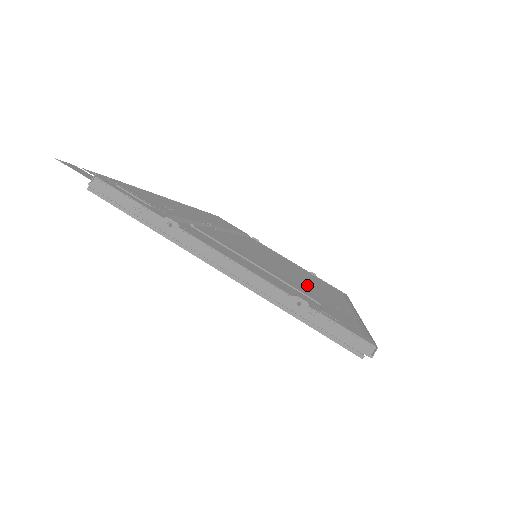
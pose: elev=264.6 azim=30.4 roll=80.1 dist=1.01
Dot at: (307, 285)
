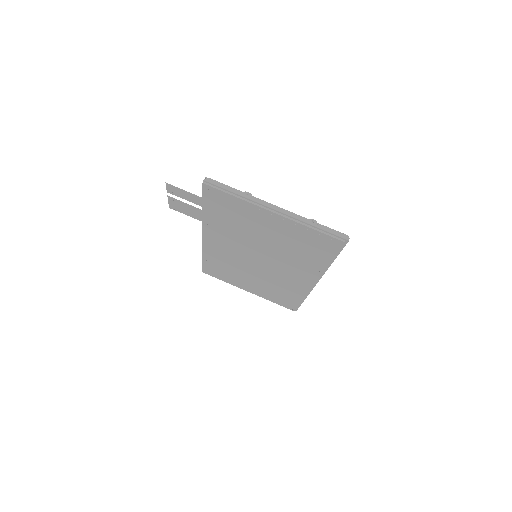
Dot at: occluded
